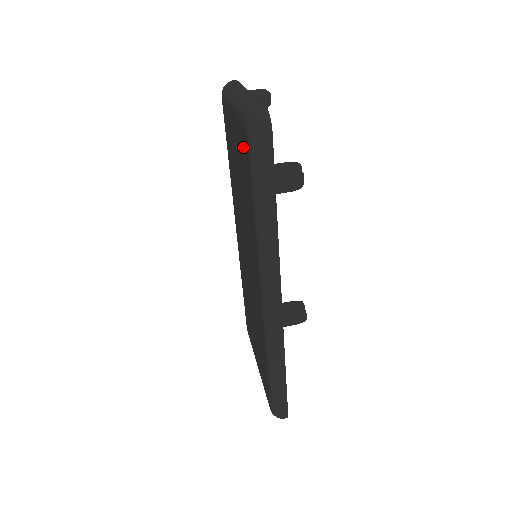
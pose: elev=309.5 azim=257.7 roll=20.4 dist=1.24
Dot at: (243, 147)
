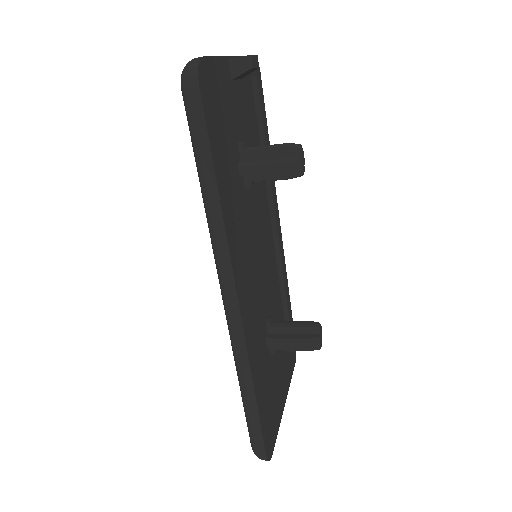
Dot at: occluded
